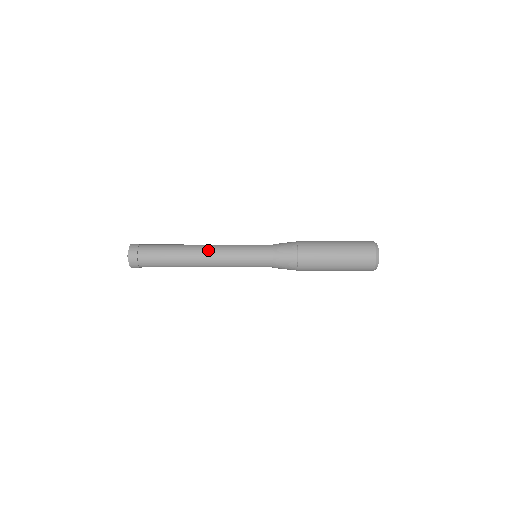
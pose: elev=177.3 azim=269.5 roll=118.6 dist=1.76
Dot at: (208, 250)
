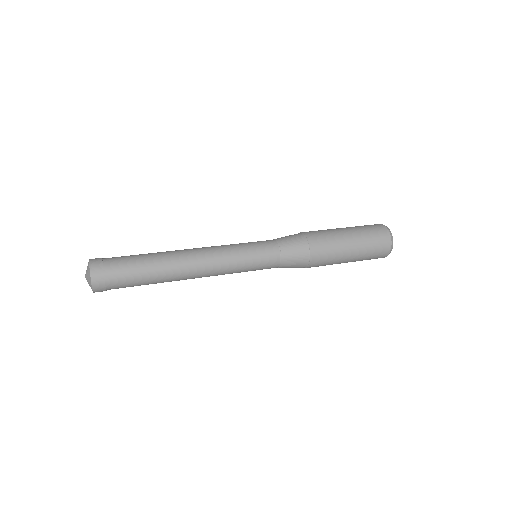
Dot at: (198, 250)
